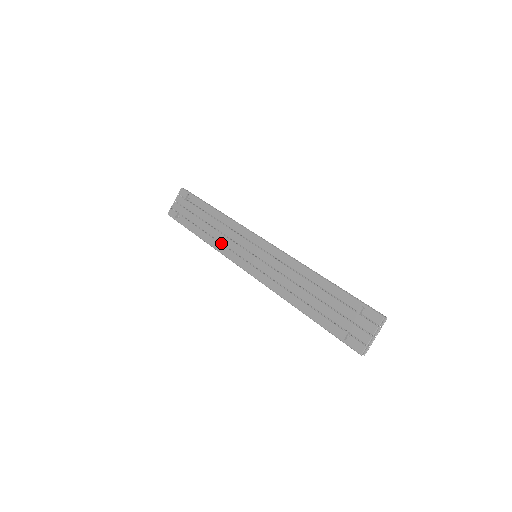
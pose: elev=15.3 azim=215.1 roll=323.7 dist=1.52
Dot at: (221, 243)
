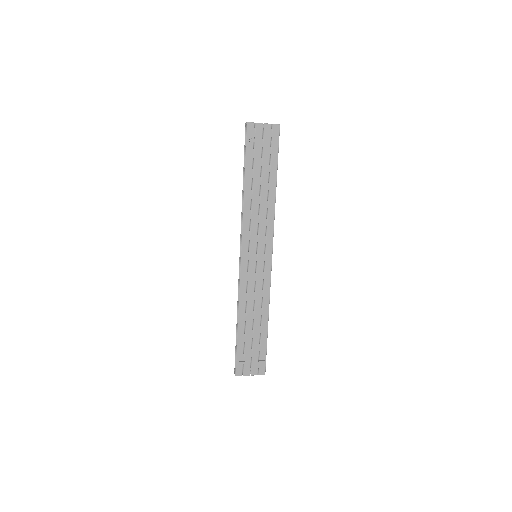
Dot at: (249, 210)
